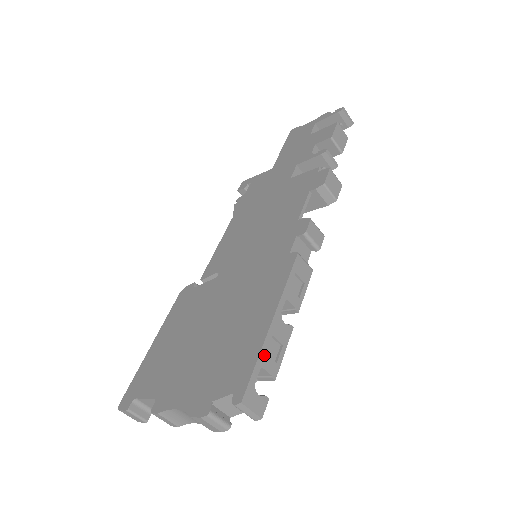
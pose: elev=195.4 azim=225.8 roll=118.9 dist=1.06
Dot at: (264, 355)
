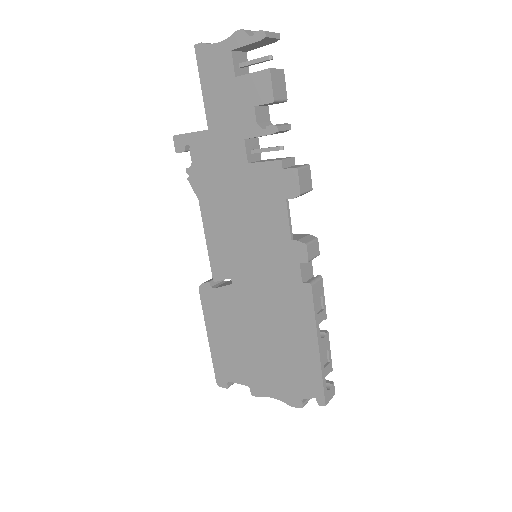
Dot at: (324, 371)
